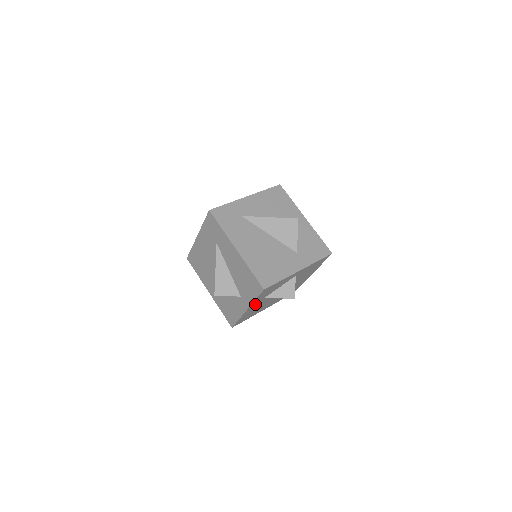
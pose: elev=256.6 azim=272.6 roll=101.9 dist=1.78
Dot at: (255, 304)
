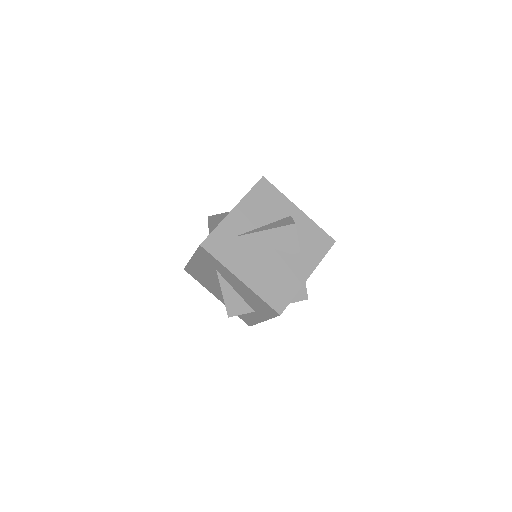
Dot at: occluded
